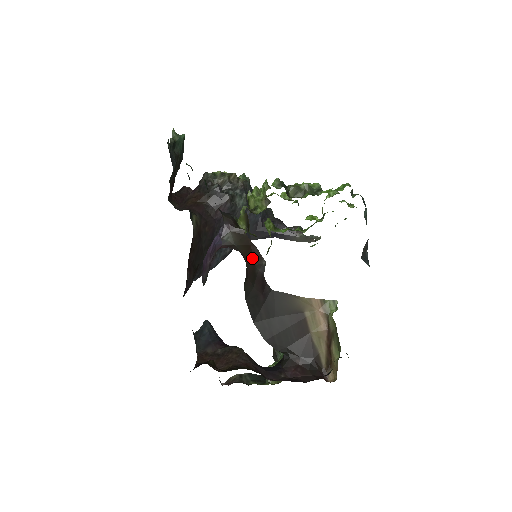
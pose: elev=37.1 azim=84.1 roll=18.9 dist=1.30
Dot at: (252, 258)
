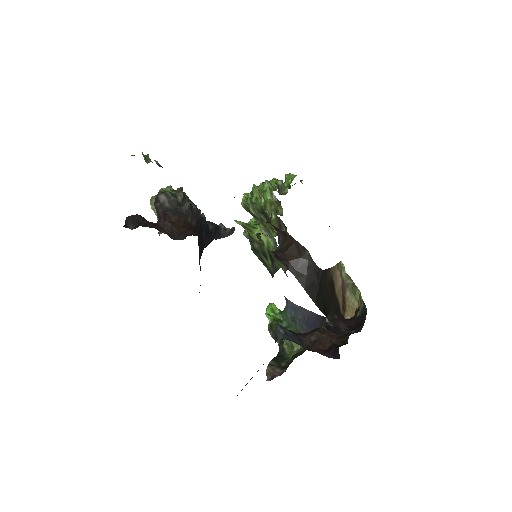
Dot at: (297, 253)
